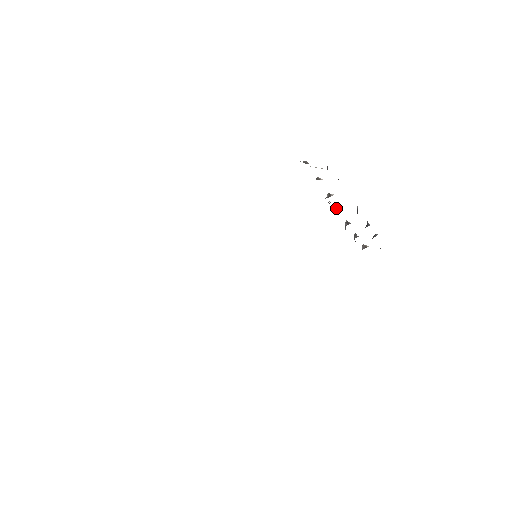
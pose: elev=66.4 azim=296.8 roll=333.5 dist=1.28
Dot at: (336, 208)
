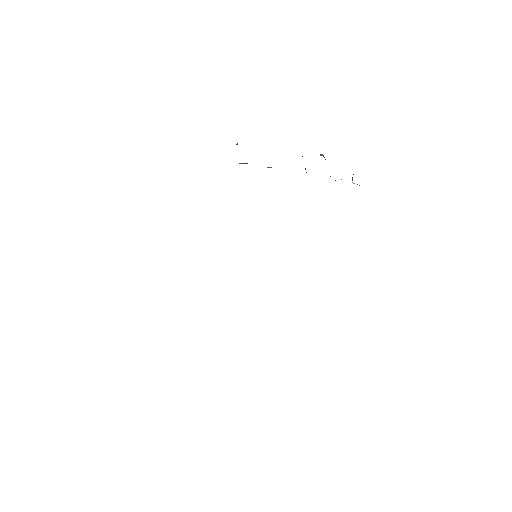
Dot at: occluded
